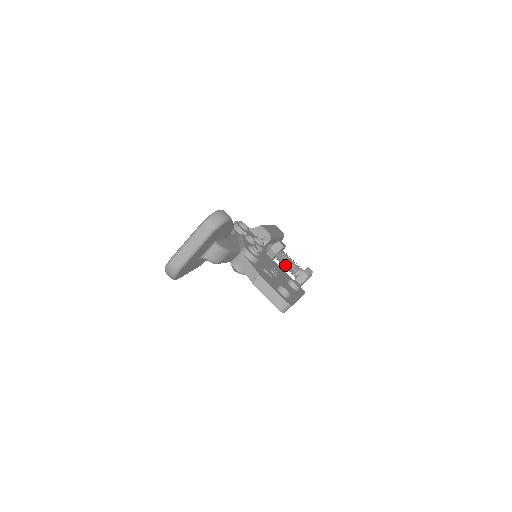
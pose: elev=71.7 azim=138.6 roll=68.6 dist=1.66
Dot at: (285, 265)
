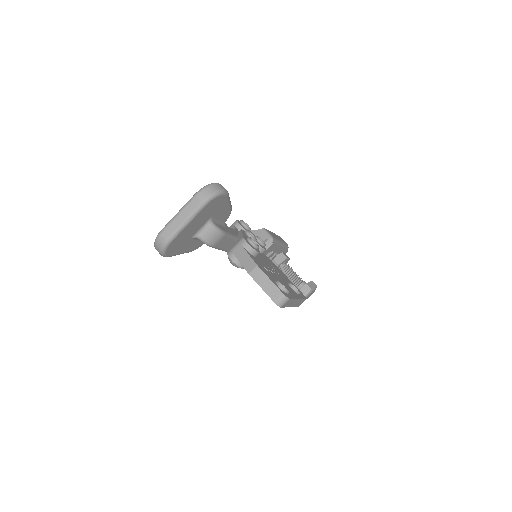
Dot at: (288, 278)
